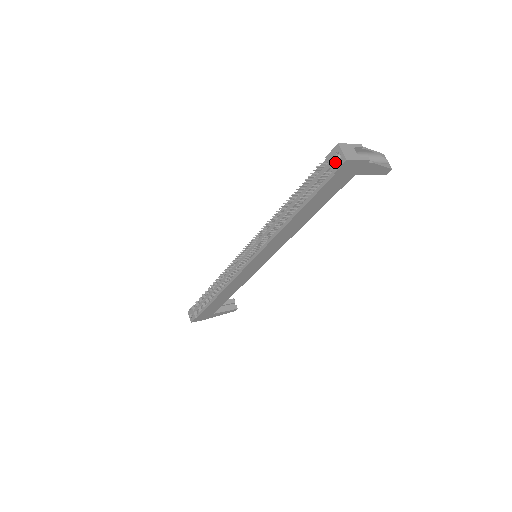
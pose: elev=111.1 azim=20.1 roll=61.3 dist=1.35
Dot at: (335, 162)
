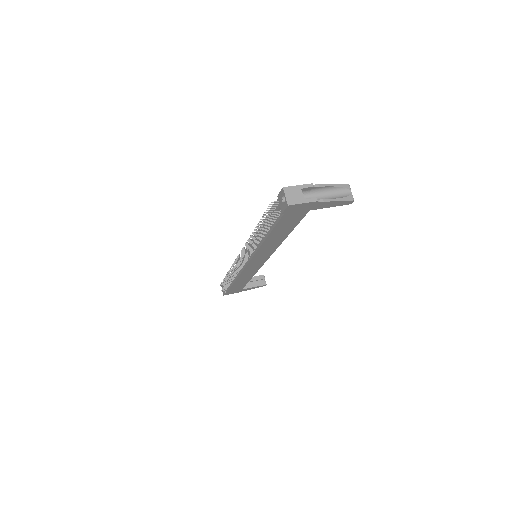
Dot at: (282, 204)
